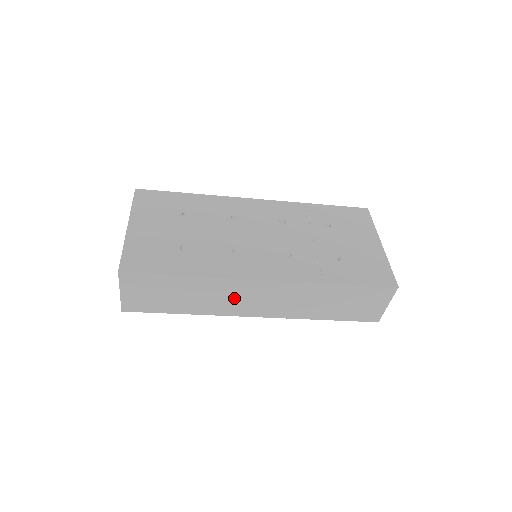
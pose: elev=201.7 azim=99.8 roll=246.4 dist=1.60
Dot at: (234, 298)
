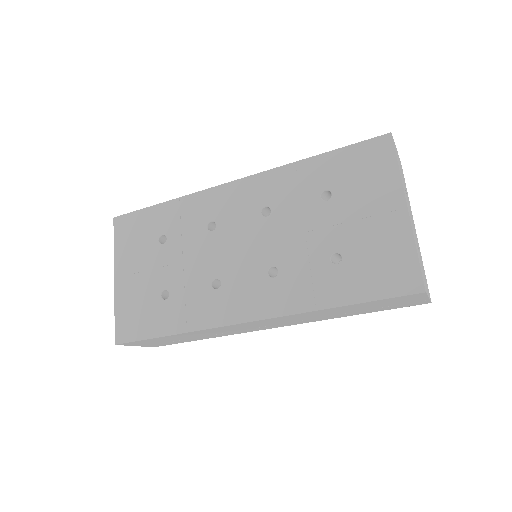
Dot at: (235, 329)
